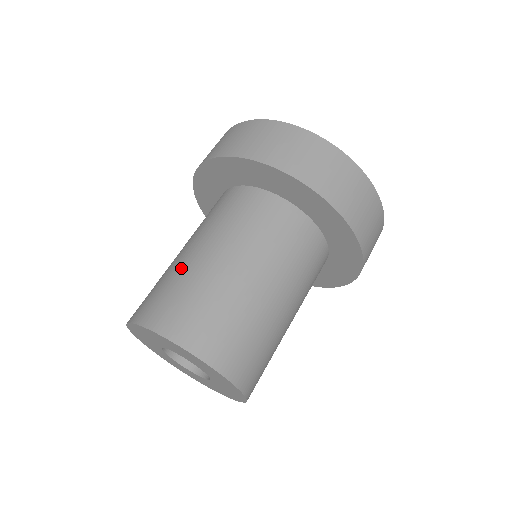
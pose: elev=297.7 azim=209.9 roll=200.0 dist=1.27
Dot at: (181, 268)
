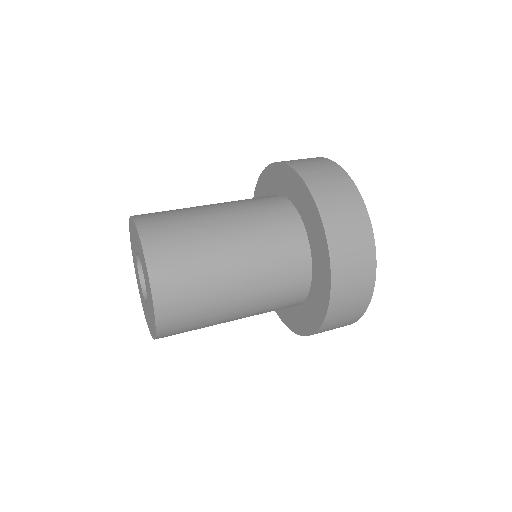
Dot at: occluded
